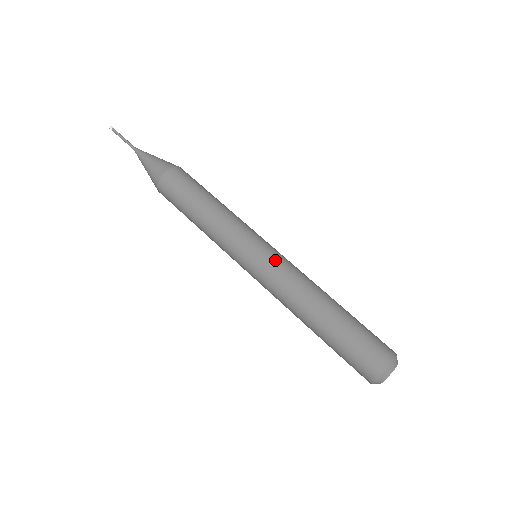
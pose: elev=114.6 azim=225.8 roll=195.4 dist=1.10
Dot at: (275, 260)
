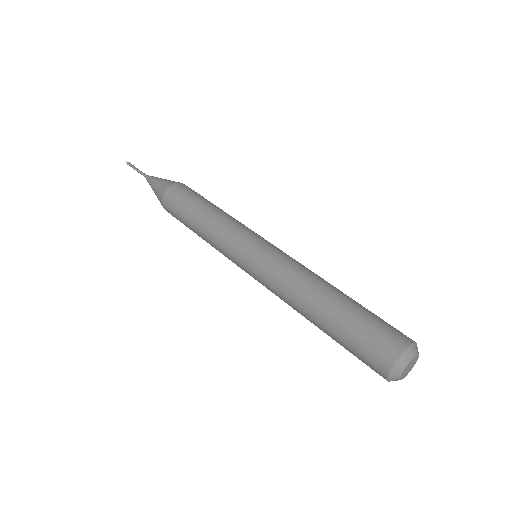
Dot at: (276, 251)
